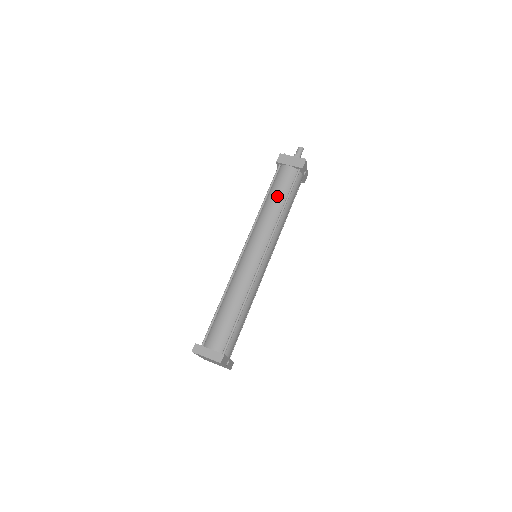
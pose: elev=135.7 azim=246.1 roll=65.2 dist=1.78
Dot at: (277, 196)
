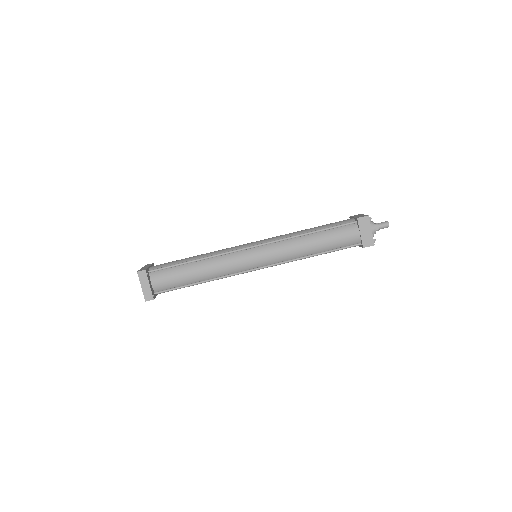
Dot at: (322, 243)
